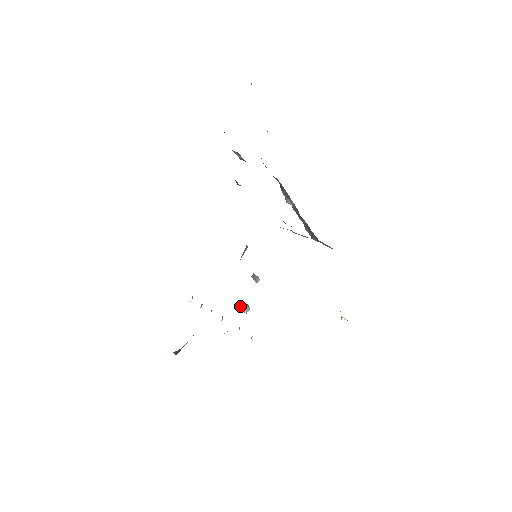
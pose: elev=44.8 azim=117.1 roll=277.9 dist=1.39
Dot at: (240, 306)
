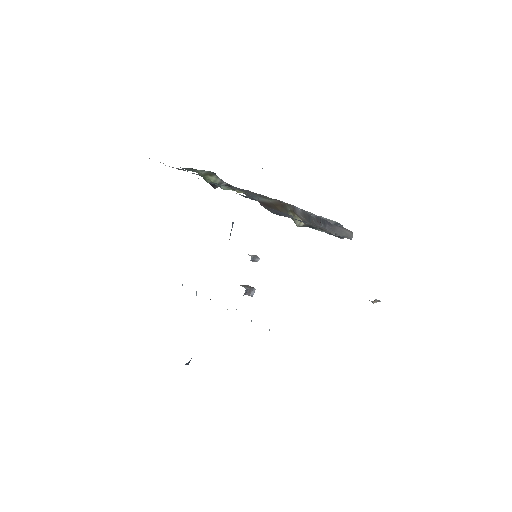
Dot at: occluded
